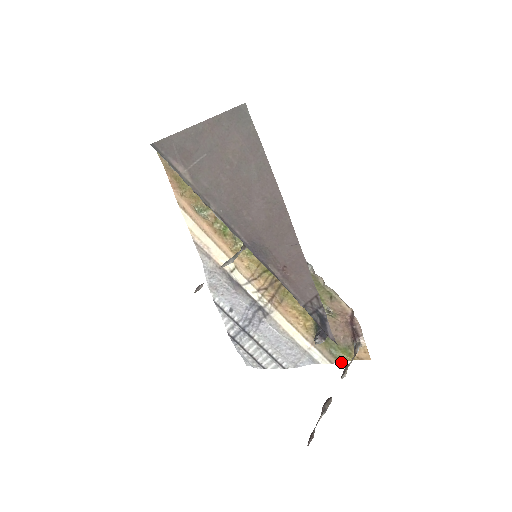
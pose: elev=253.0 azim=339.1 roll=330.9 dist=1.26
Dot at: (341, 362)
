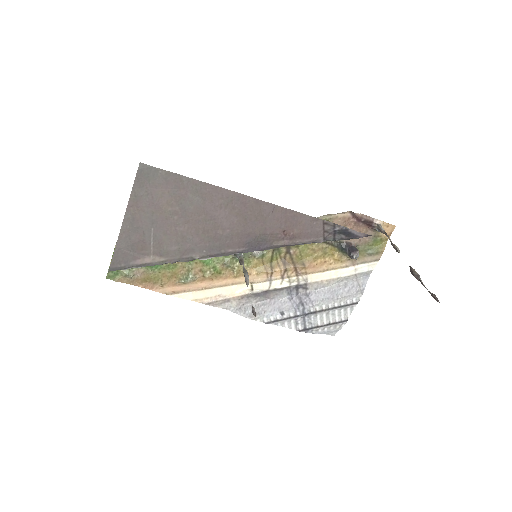
Dot at: occluded
